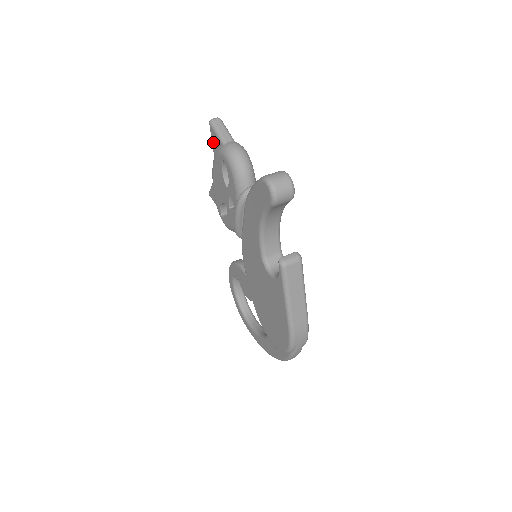
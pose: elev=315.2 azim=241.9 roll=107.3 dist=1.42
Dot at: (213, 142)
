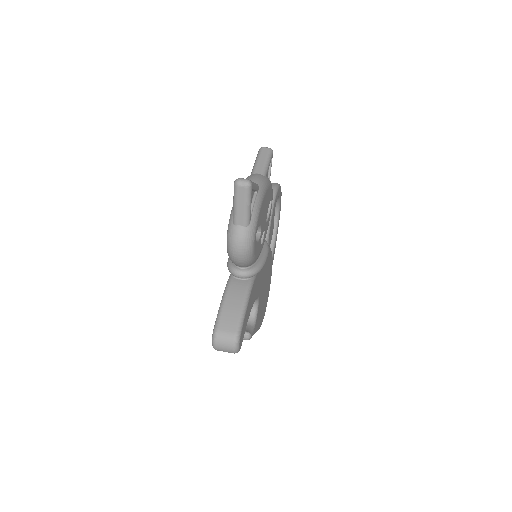
Dot at: occluded
